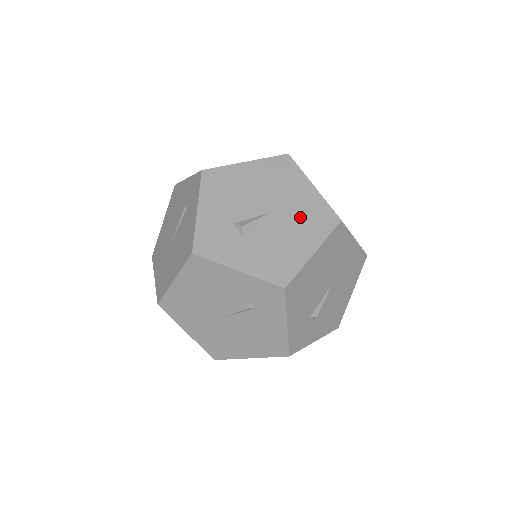
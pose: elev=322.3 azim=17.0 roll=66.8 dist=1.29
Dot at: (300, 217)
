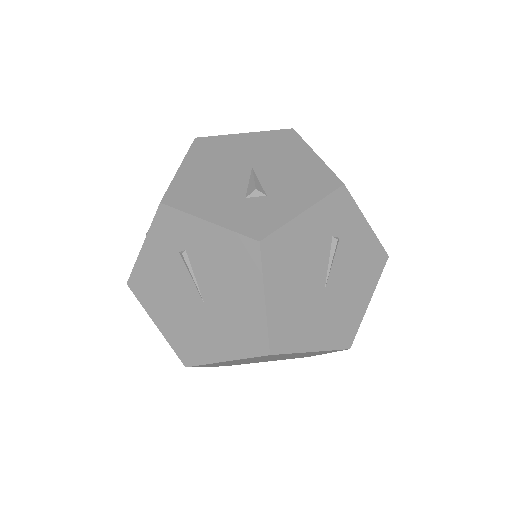
Dot at: (271, 151)
